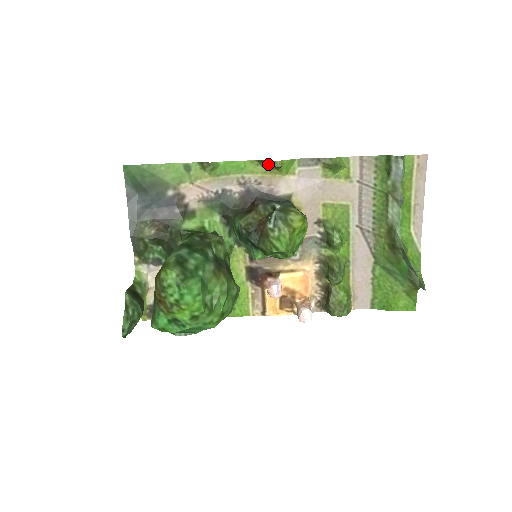
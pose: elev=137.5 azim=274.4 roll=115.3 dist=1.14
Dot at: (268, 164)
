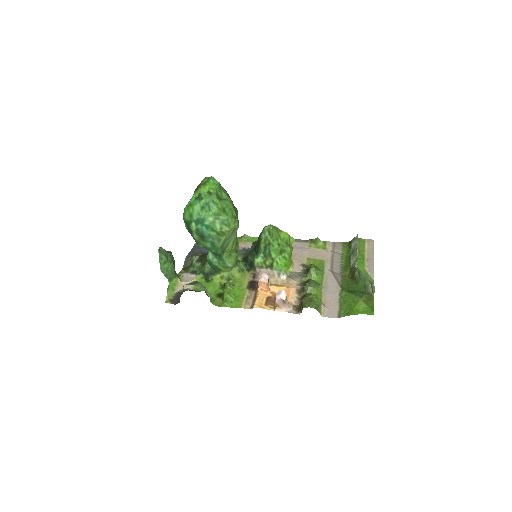
Dot at: occluded
